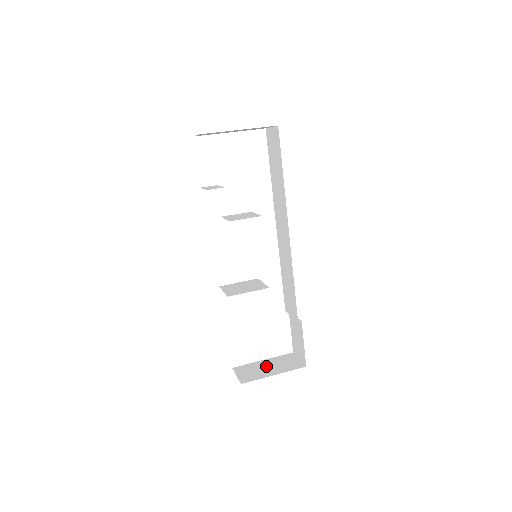
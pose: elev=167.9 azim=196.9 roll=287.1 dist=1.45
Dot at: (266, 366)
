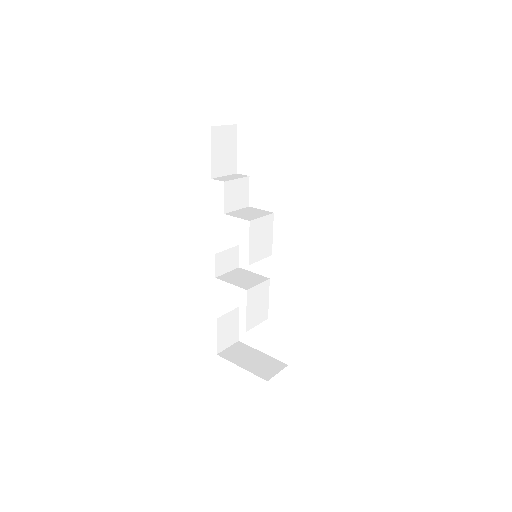
Dot at: (253, 357)
